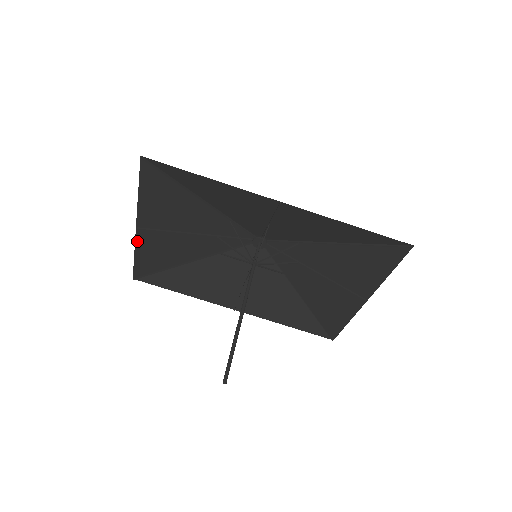
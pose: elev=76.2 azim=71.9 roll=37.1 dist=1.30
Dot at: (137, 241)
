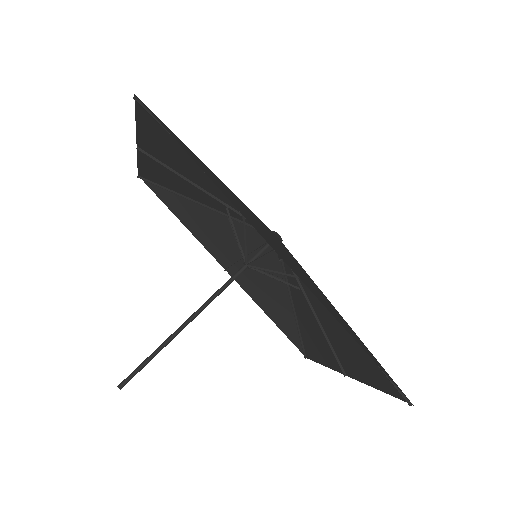
Dot at: (139, 155)
